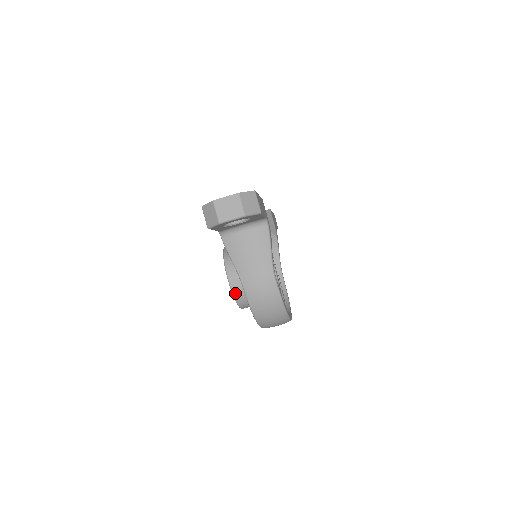
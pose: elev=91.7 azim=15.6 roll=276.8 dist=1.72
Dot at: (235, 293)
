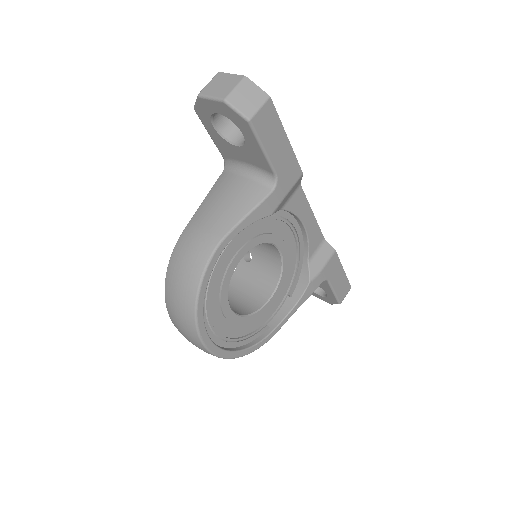
Dot at: occluded
